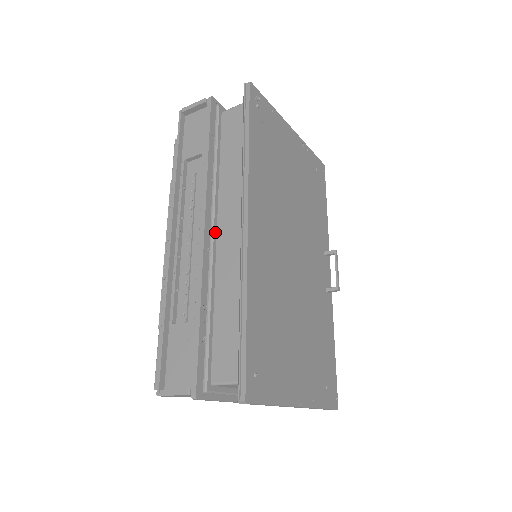
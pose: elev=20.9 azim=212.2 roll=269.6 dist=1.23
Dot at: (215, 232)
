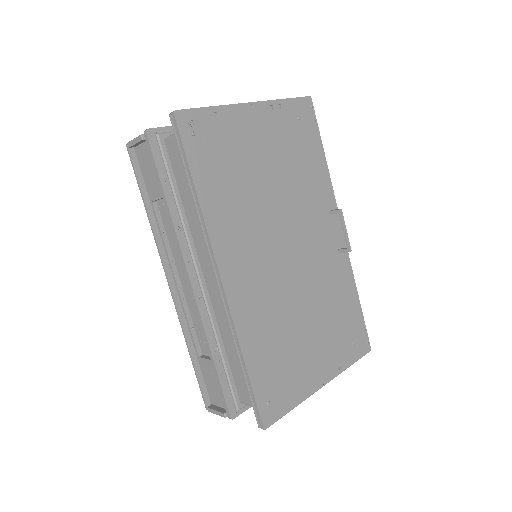
Dot at: (202, 279)
